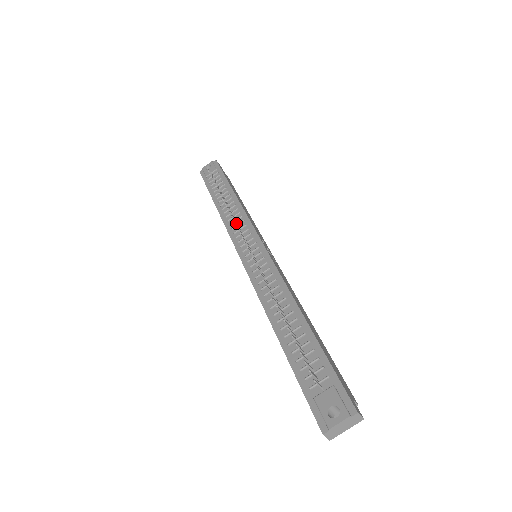
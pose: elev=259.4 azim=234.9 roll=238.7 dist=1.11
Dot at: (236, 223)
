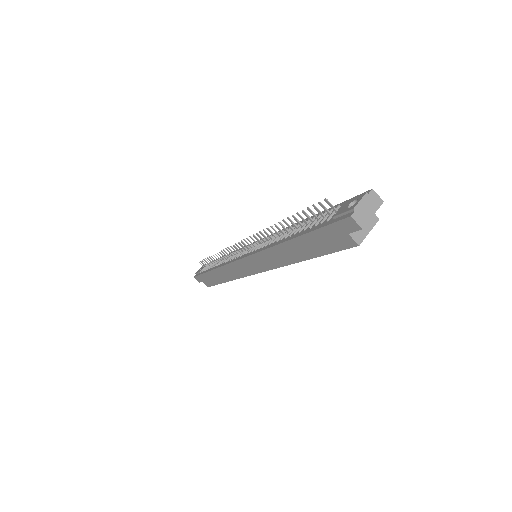
Dot at: occluded
